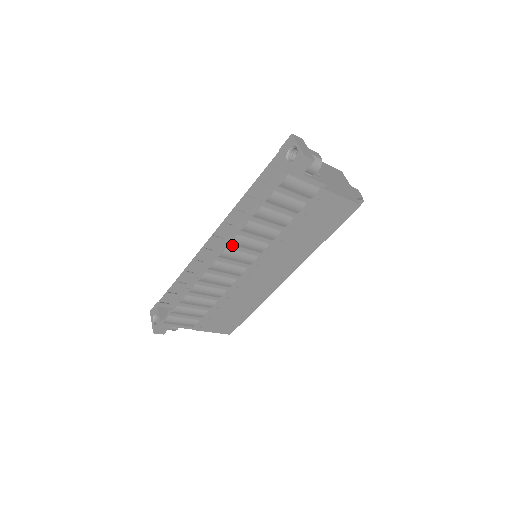
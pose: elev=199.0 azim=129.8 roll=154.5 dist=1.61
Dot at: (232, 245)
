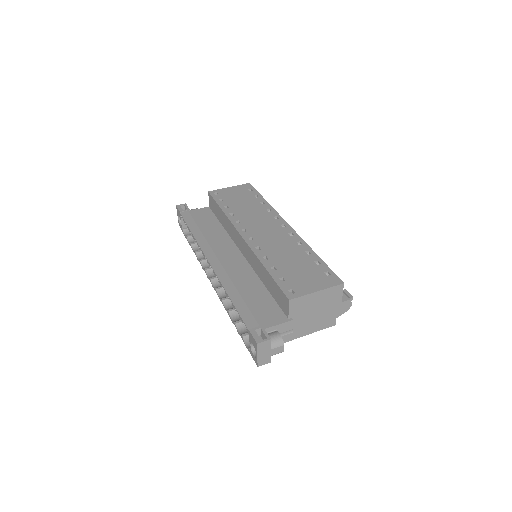
Dot at: (220, 292)
